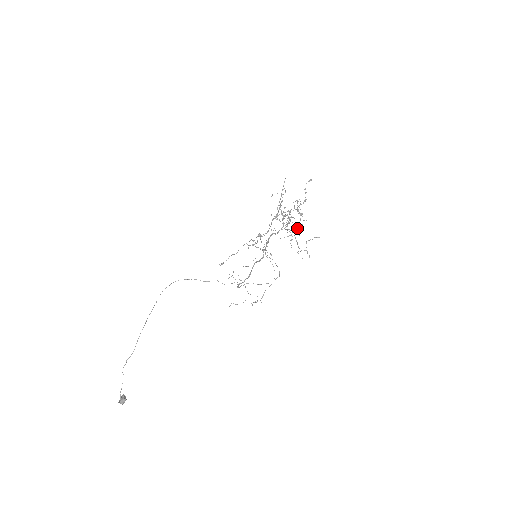
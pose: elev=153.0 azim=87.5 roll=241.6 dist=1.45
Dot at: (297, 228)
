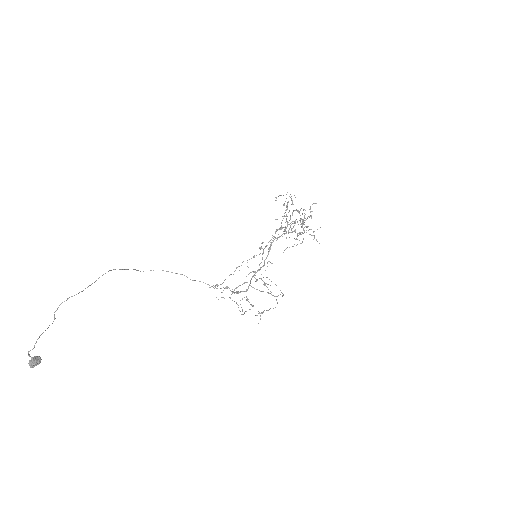
Dot at: occluded
